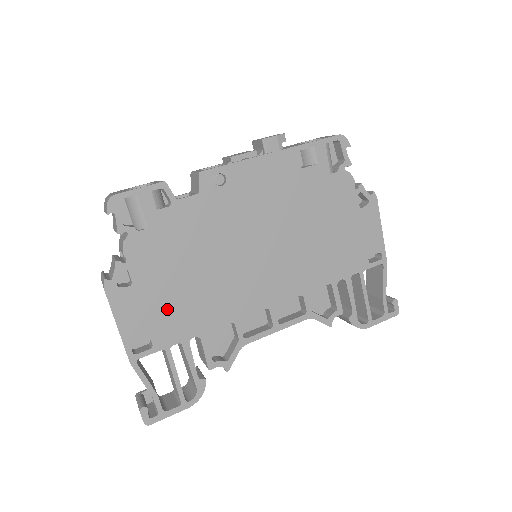
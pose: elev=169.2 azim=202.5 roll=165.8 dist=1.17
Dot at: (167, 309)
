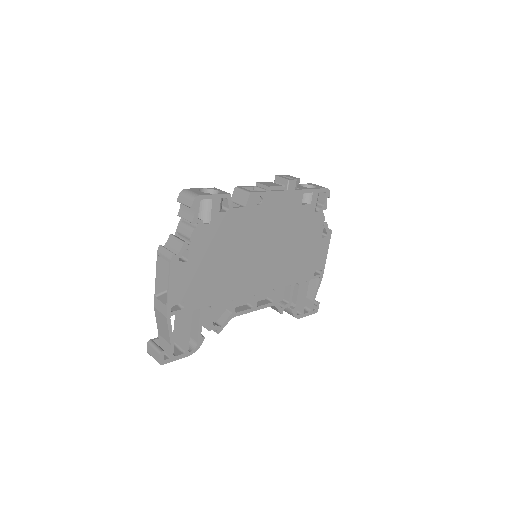
Dot at: (201, 283)
